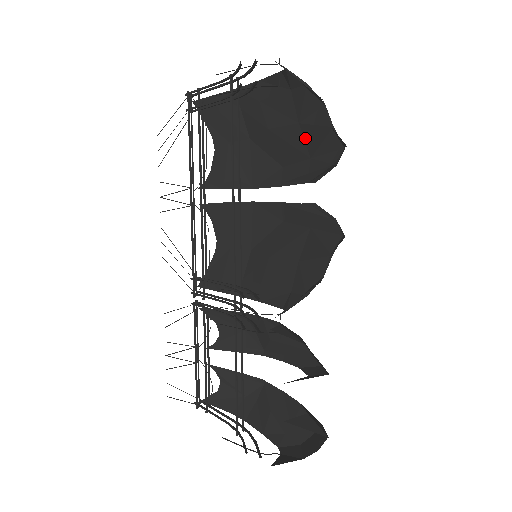
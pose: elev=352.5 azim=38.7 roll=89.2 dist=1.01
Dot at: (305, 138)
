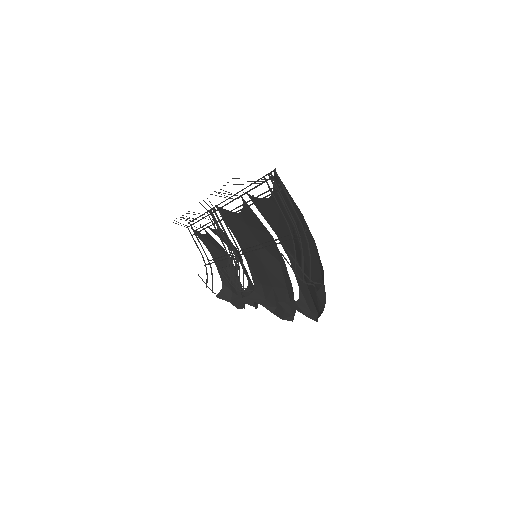
Dot at: (311, 286)
